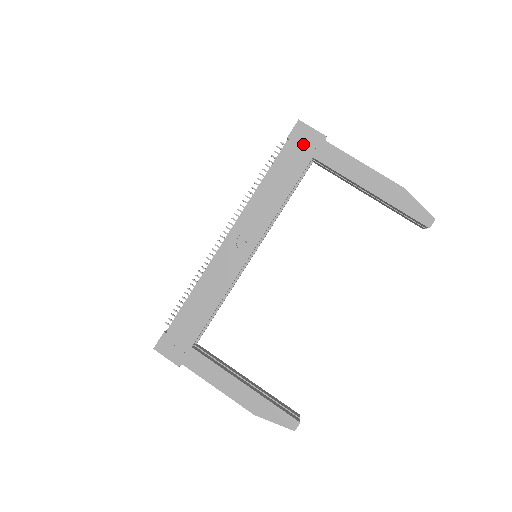
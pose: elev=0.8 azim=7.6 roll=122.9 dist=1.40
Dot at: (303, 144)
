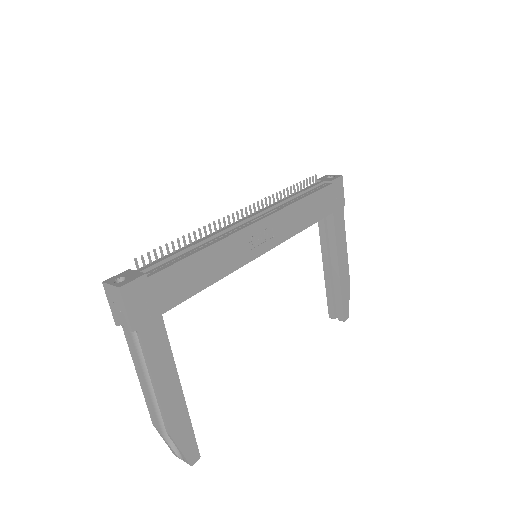
Dot at: (335, 196)
